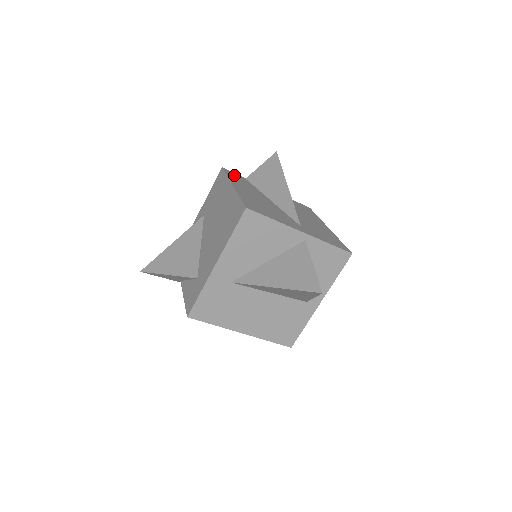
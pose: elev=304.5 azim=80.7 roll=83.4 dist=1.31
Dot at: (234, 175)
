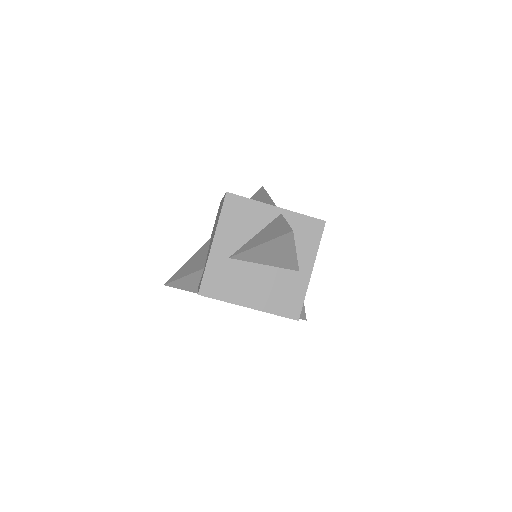
Dot at: occluded
